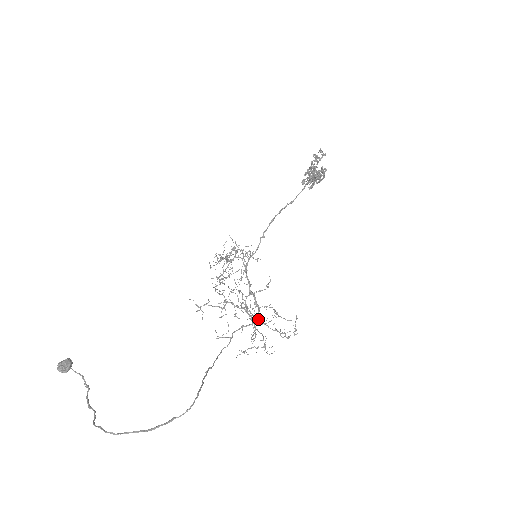
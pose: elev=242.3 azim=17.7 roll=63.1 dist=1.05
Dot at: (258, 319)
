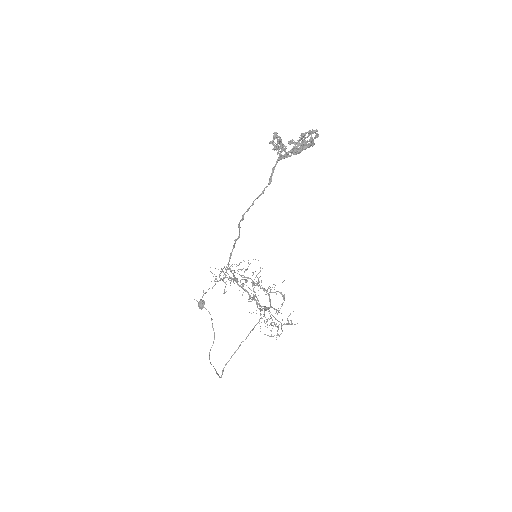
Dot at: (284, 294)
